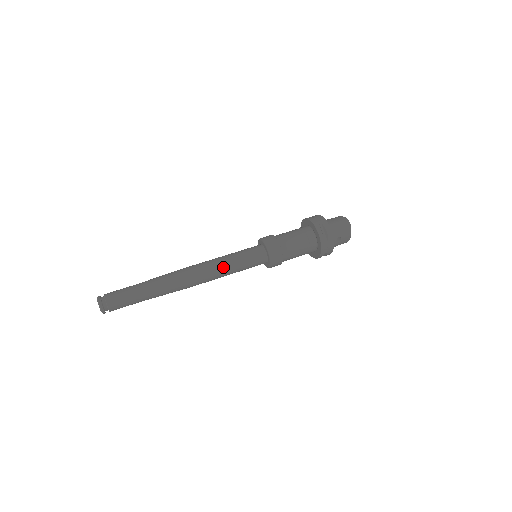
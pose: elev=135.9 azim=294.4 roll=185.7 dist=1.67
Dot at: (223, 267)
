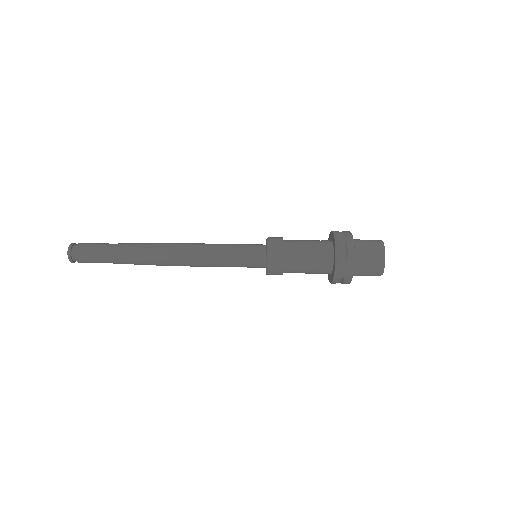
Dot at: occluded
